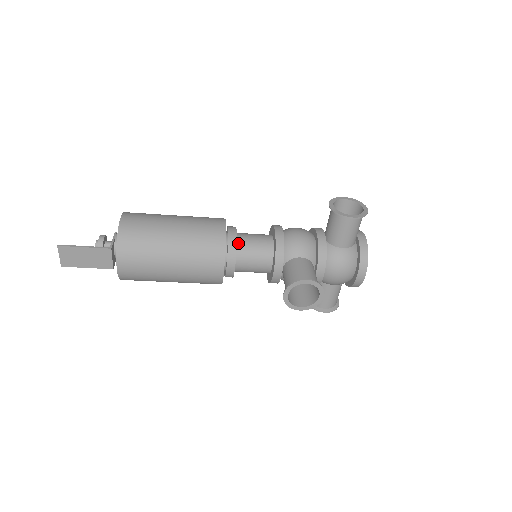
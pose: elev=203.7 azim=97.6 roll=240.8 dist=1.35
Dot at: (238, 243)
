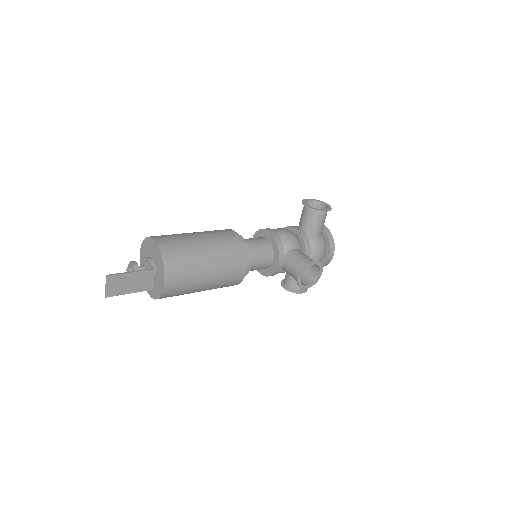
Dot at: occluded
